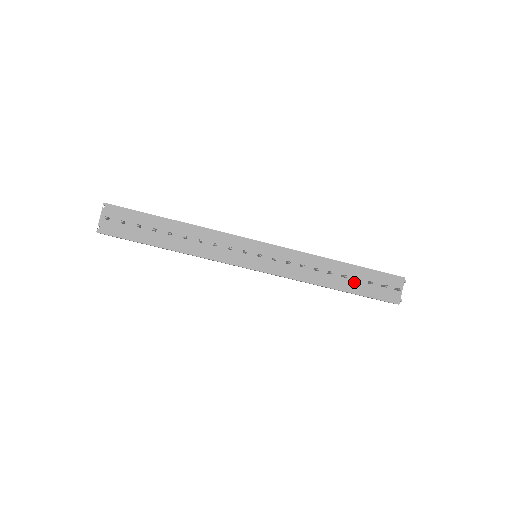
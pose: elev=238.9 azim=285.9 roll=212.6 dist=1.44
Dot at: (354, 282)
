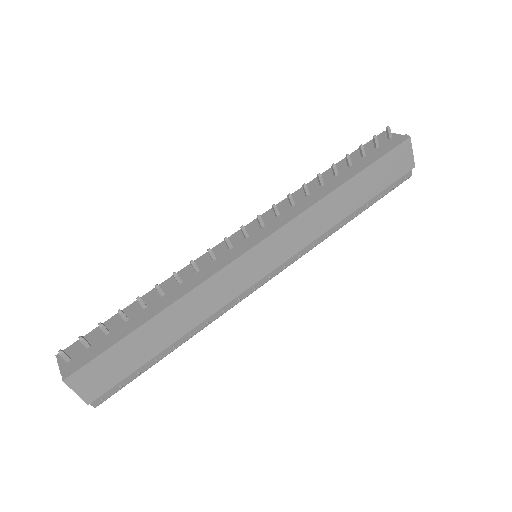
Dot at: (351, 168)
